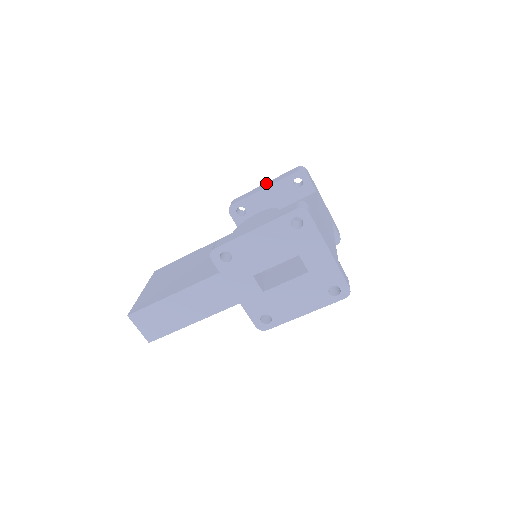
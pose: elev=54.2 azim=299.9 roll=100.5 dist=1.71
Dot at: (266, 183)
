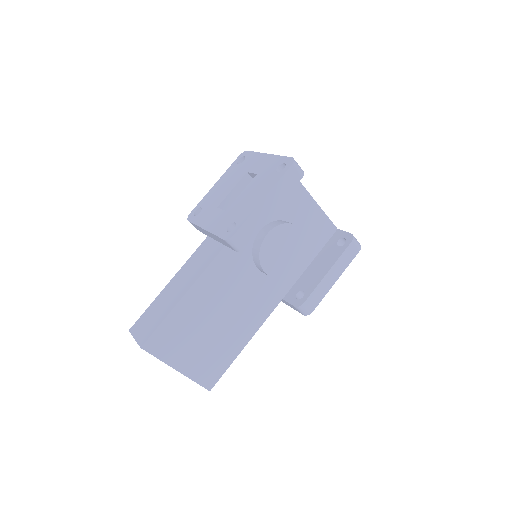
Dot at: occluded
